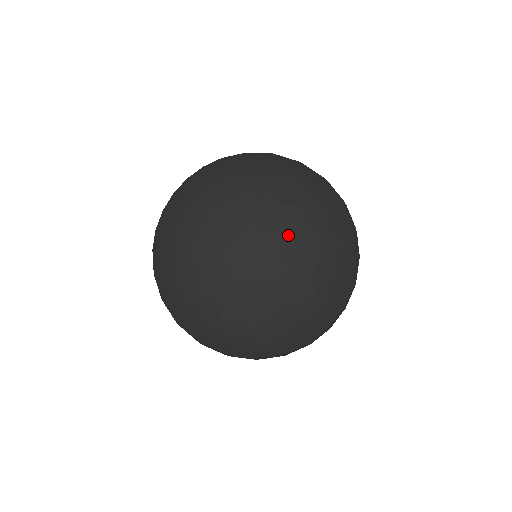
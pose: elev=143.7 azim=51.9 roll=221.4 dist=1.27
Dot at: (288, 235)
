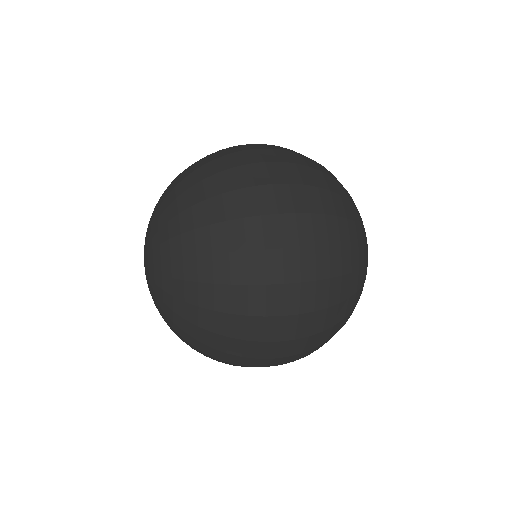
Dot at: (174, 229)
